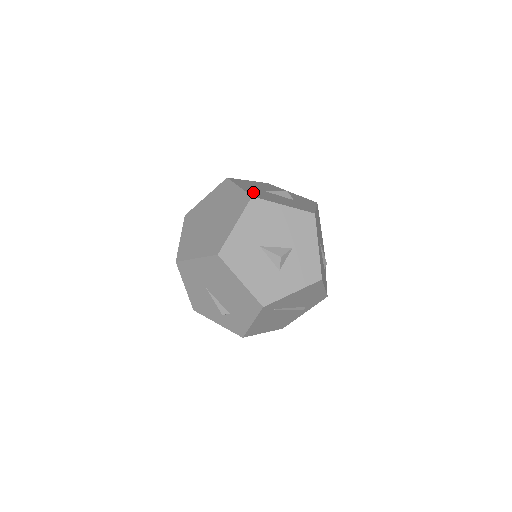
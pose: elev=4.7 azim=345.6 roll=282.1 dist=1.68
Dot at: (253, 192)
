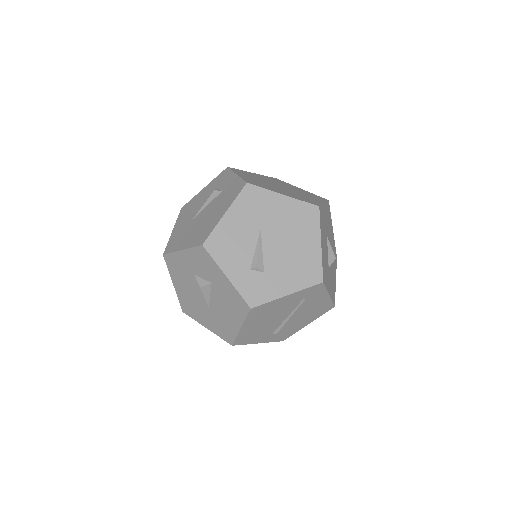
Dot at: occluded
